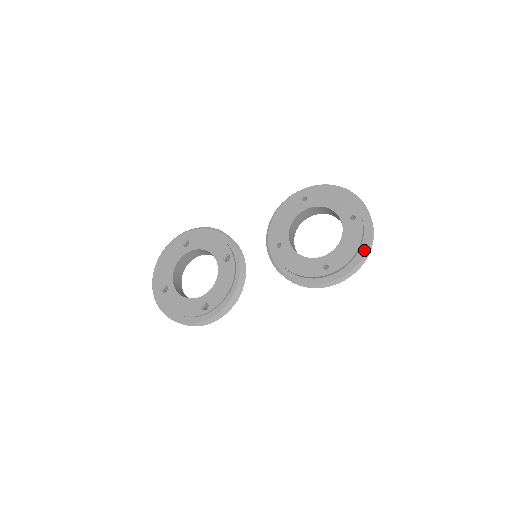
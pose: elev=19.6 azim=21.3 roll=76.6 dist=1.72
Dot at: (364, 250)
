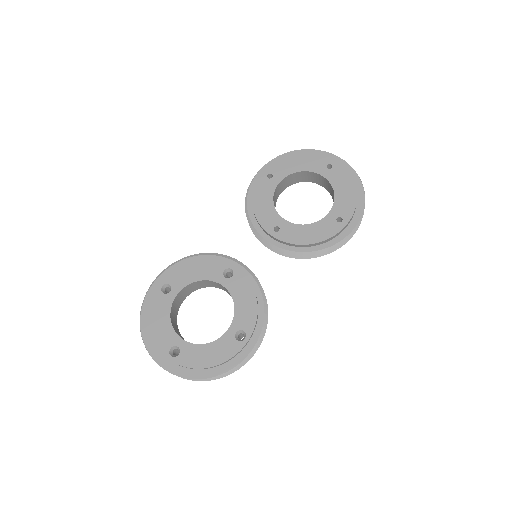
Dot at: (360, 188)
